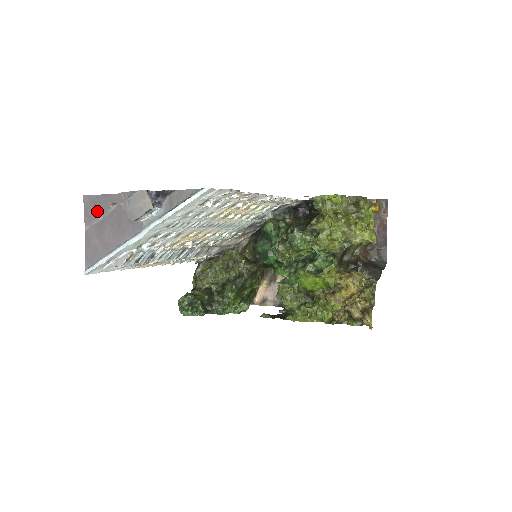
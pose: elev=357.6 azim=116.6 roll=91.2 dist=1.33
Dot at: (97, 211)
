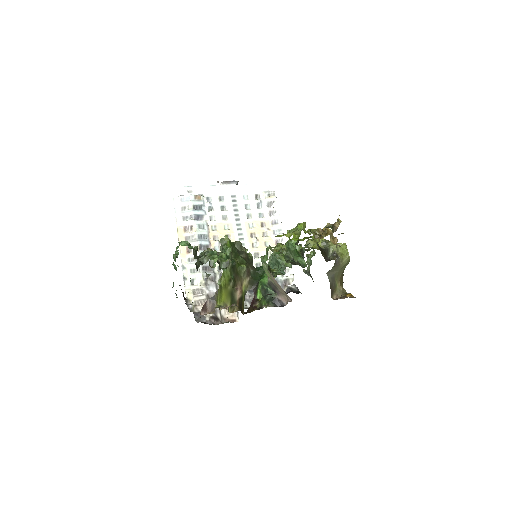
Dot at: occluded
